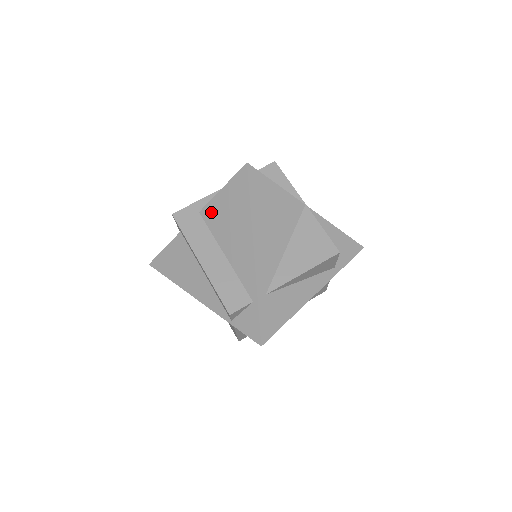
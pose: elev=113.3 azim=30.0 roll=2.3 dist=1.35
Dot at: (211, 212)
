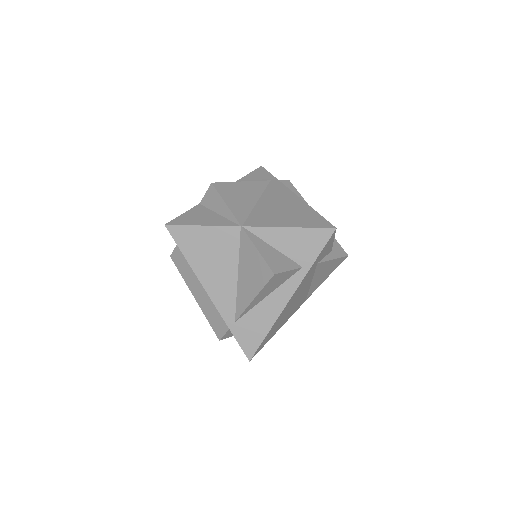
Dot at: occluded
